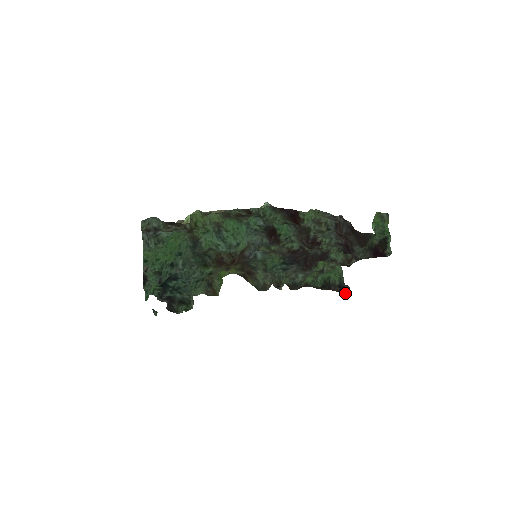
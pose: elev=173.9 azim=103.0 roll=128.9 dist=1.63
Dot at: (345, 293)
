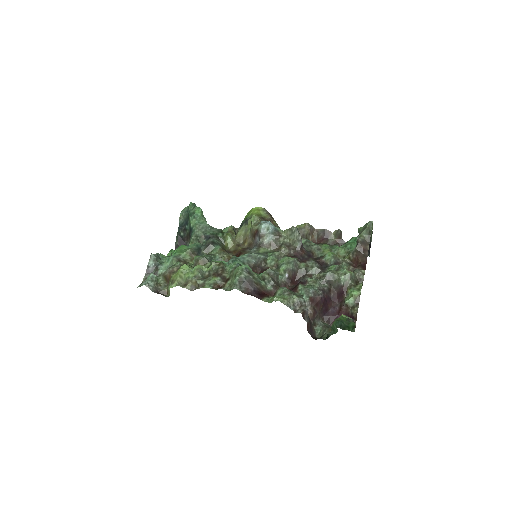
Dot at: occluded
